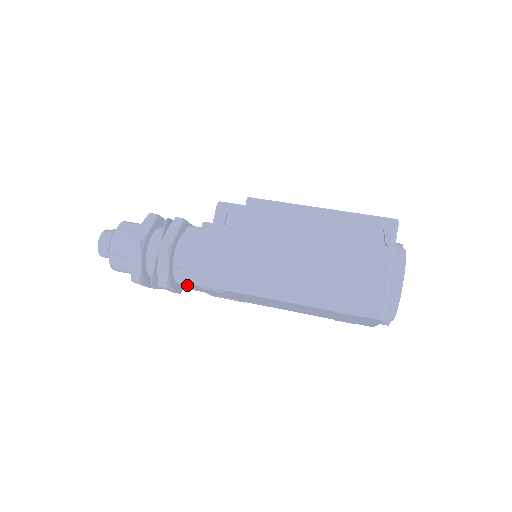
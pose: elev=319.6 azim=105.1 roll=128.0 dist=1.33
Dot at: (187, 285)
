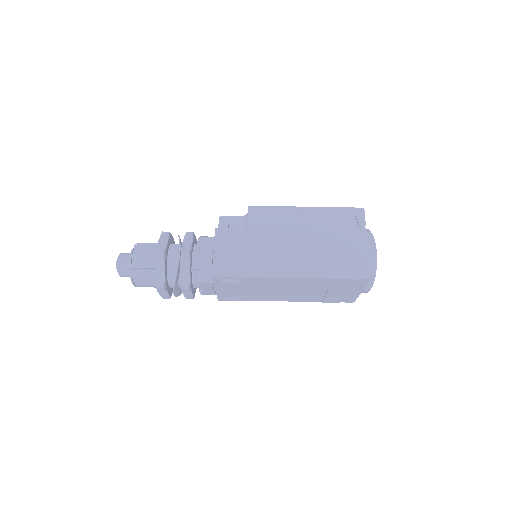
Dot at: (206, 283)
